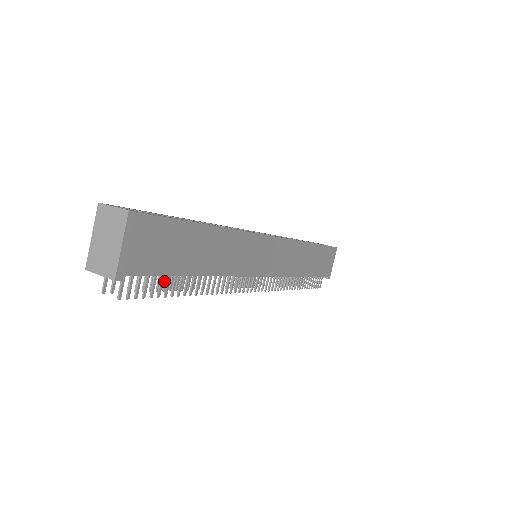
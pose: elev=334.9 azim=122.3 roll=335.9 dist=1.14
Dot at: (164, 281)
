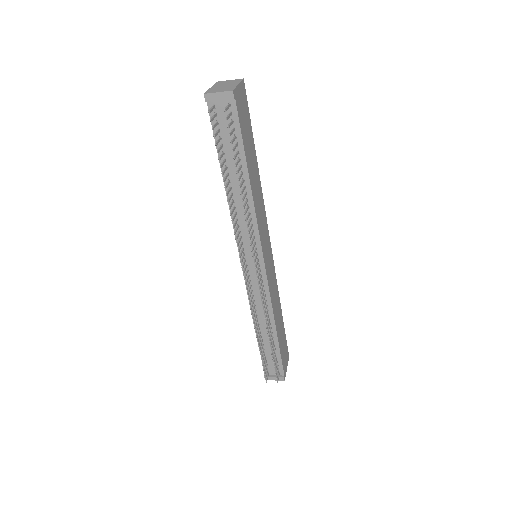
Dot at: (223, 170)
